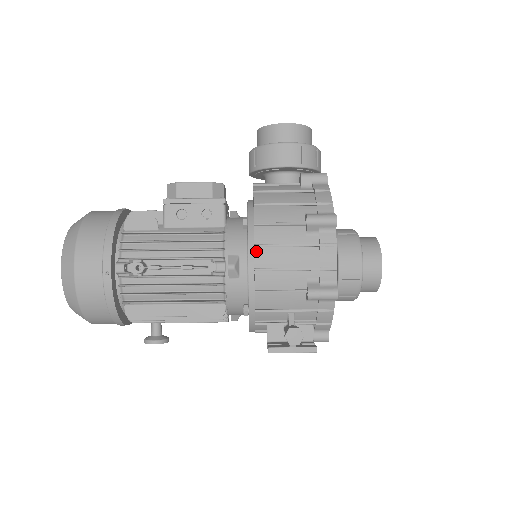
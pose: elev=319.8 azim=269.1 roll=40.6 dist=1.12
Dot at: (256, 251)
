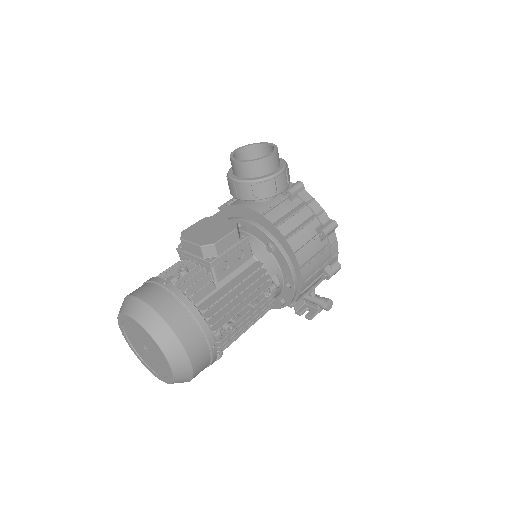
Dot at: (301, 271)
